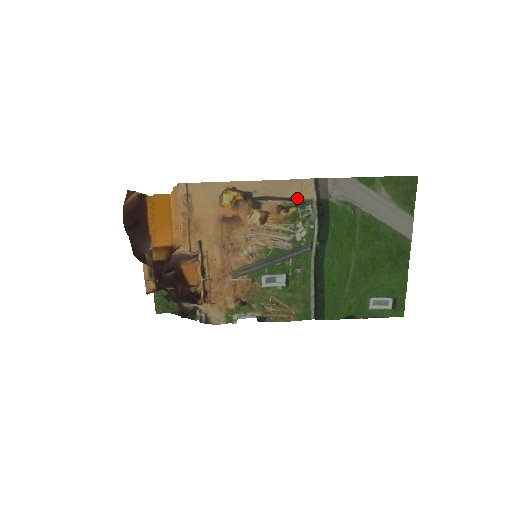
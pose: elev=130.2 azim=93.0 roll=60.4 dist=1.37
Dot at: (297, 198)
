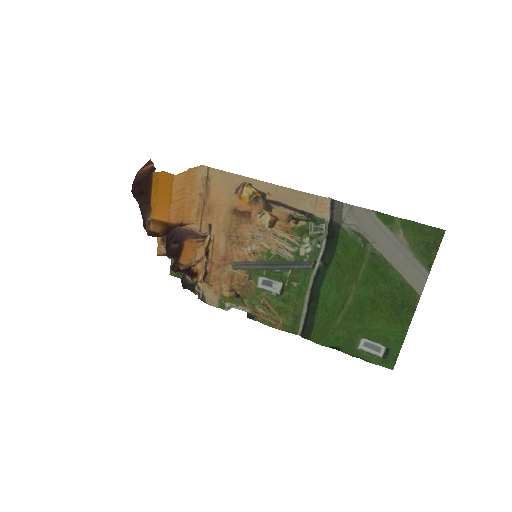
Dot at: (309, 213)
